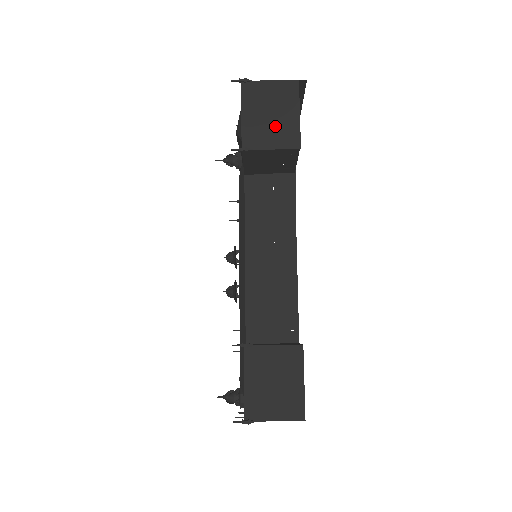
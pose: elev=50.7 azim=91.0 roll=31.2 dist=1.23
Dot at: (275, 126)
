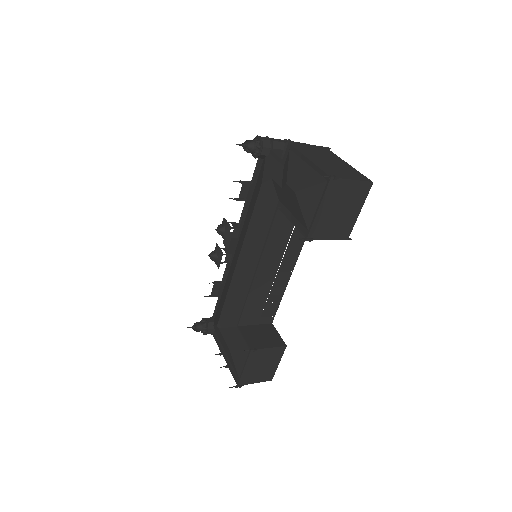
Dot at: (339, 221)
